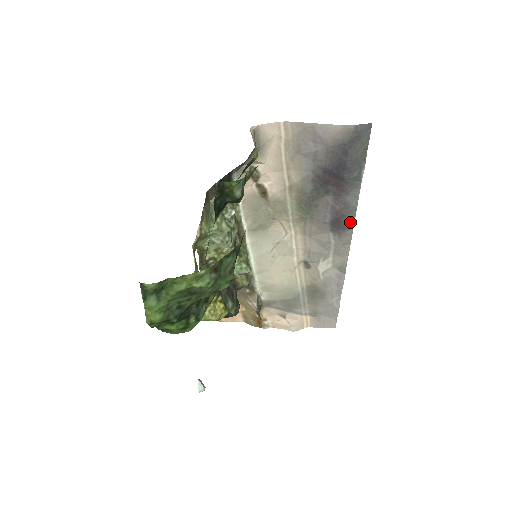
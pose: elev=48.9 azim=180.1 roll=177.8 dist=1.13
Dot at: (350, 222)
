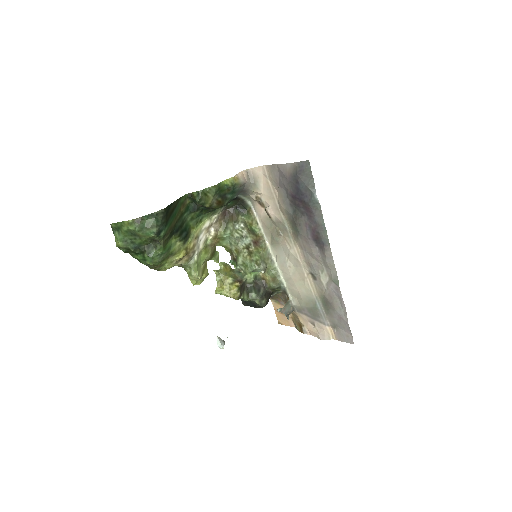
Dot at: (325, 238)
